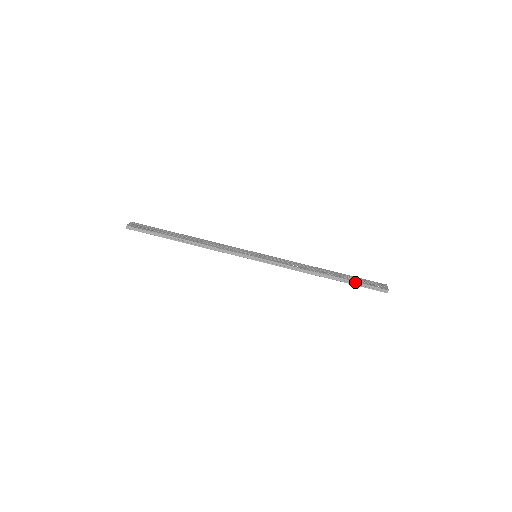
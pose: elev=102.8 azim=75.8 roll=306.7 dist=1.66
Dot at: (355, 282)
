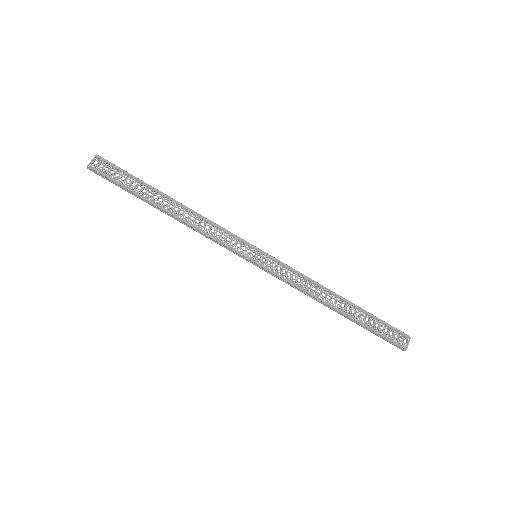
Dot at: (369, 329)
